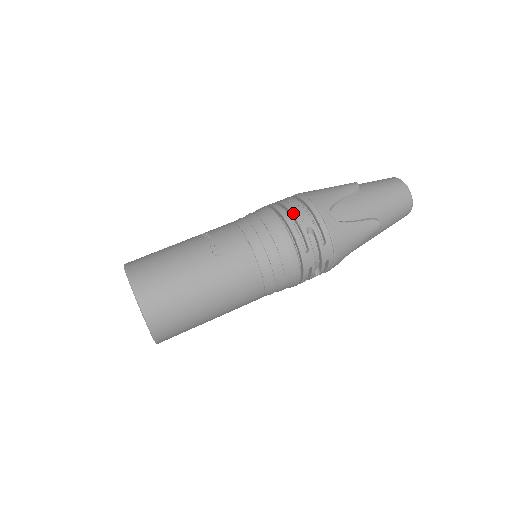
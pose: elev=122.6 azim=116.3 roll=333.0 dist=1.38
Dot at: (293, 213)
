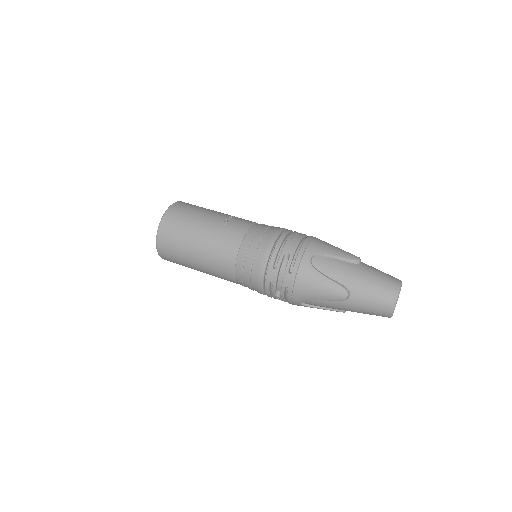
Dot at: (288, 238)
